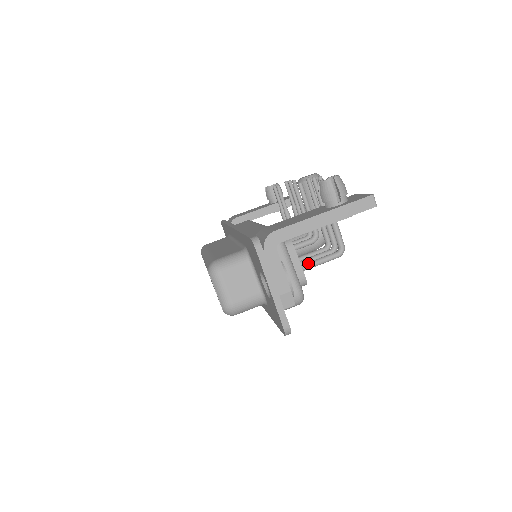
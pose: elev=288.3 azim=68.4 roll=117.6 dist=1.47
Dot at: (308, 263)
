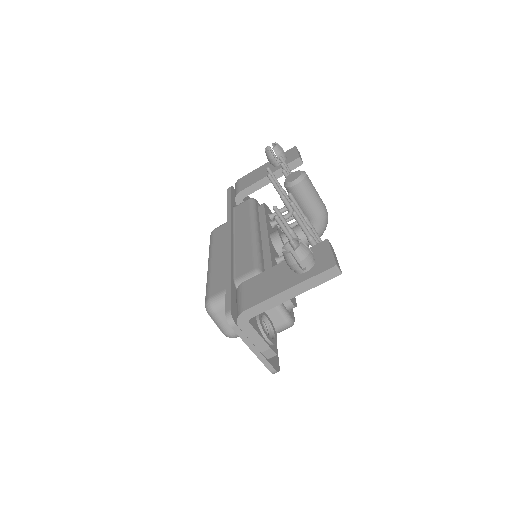
Dot at: occluded
